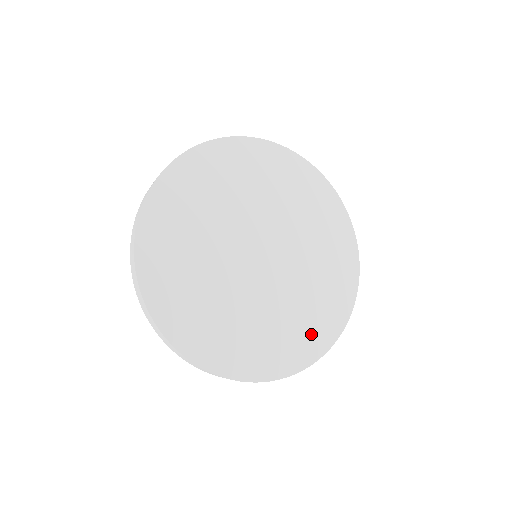
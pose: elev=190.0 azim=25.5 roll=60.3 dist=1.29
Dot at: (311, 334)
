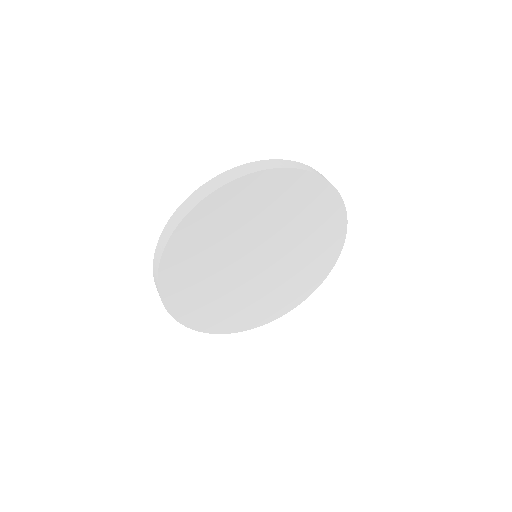
Dot at: (243, 318)
